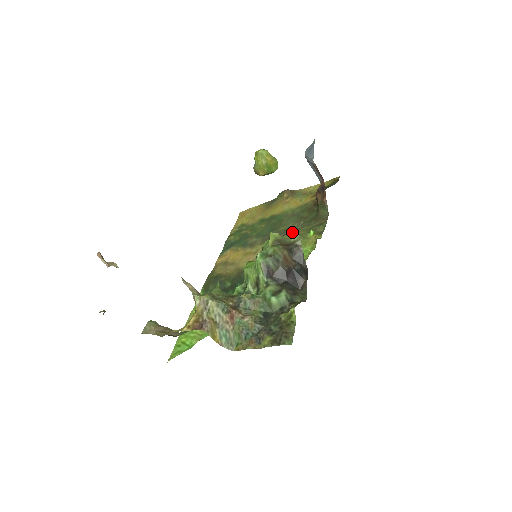
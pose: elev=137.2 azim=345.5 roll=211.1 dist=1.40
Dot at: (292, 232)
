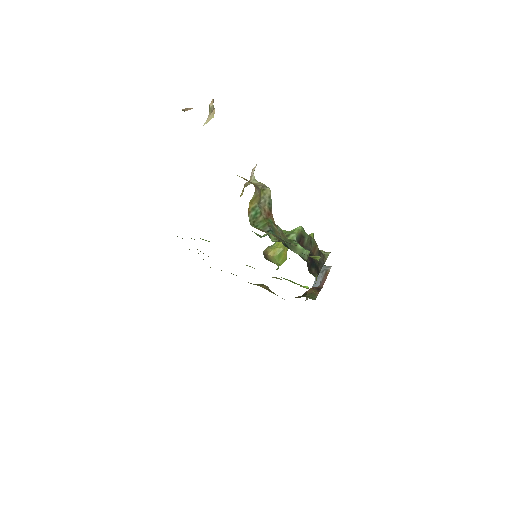
Dot at: occluded
